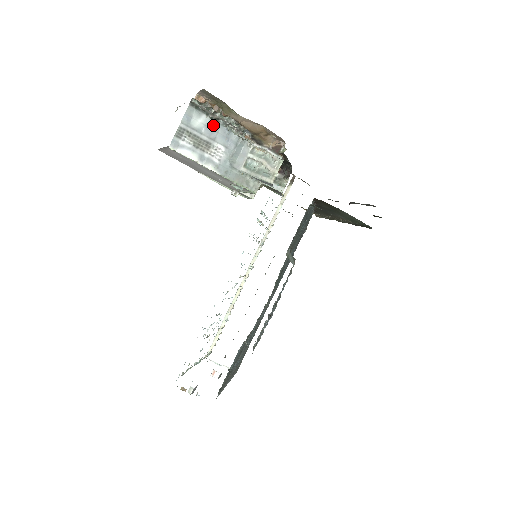
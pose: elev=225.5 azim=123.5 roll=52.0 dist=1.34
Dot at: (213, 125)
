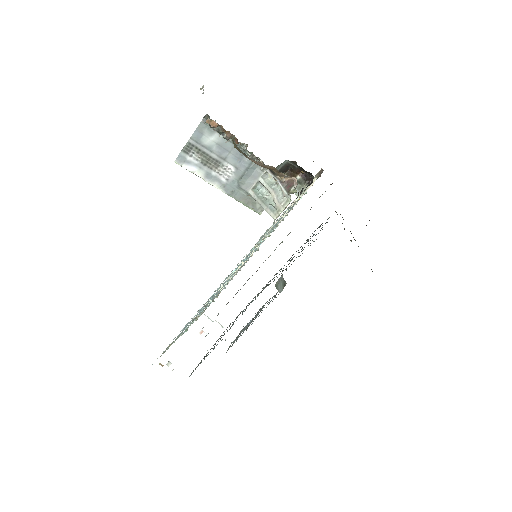
Dot at: (226, 144)
